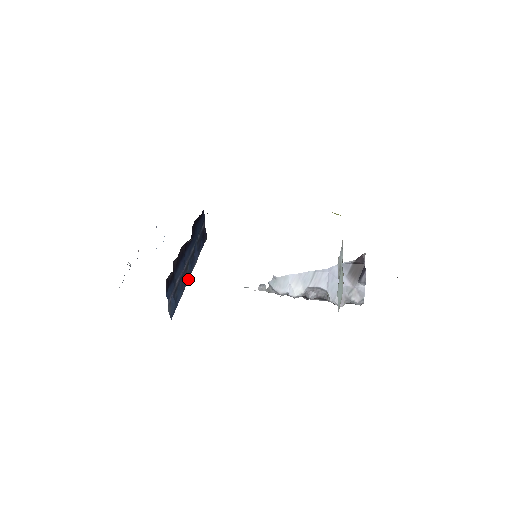
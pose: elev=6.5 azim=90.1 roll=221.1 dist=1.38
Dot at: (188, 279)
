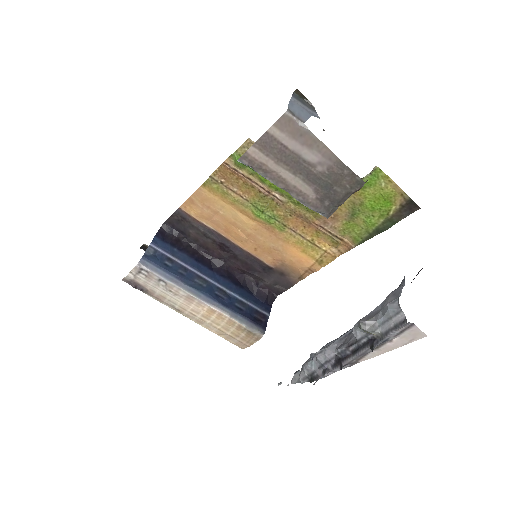
Dot at: (196, 289)
